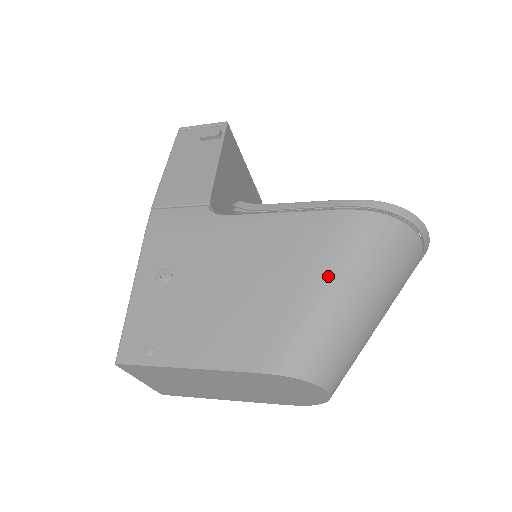
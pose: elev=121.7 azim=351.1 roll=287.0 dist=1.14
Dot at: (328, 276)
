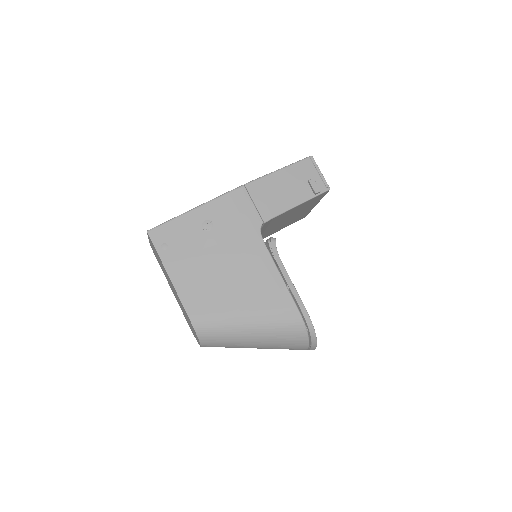
Dot at: (255, 320)
